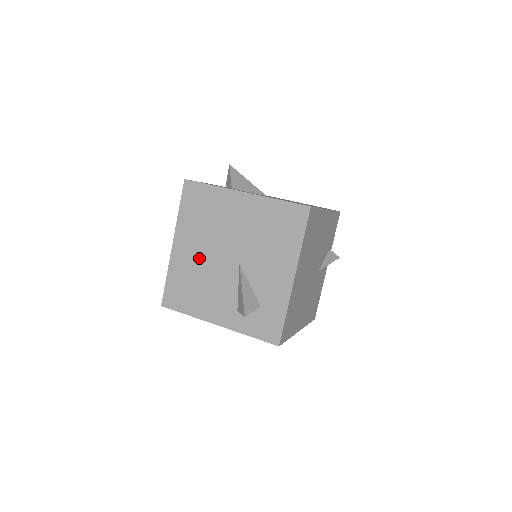
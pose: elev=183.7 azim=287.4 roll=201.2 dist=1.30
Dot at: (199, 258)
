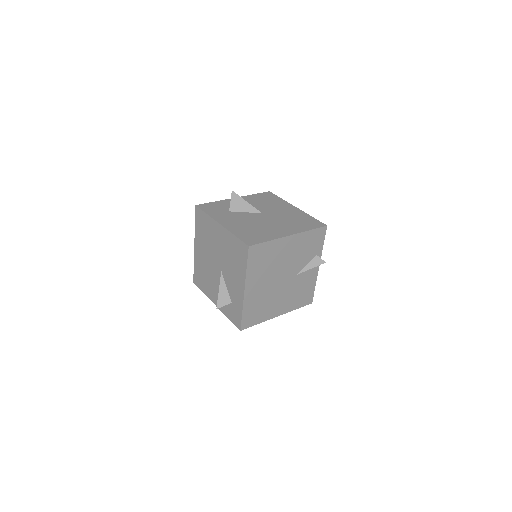
Dot at: (205, 260)
